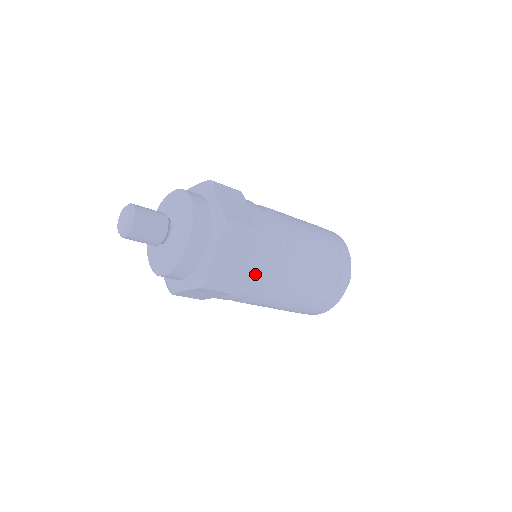
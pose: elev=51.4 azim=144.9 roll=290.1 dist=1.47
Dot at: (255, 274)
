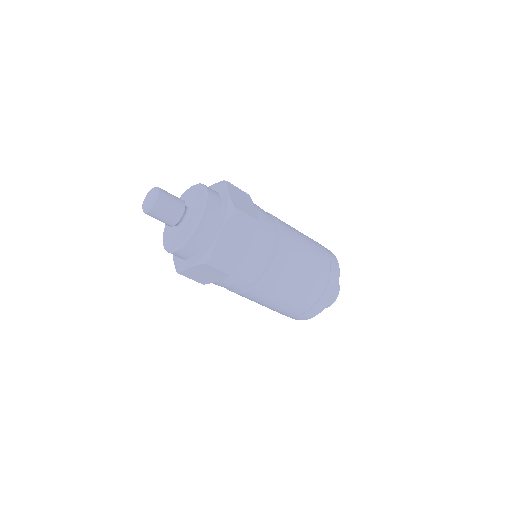
Dot at: (253, 261)
